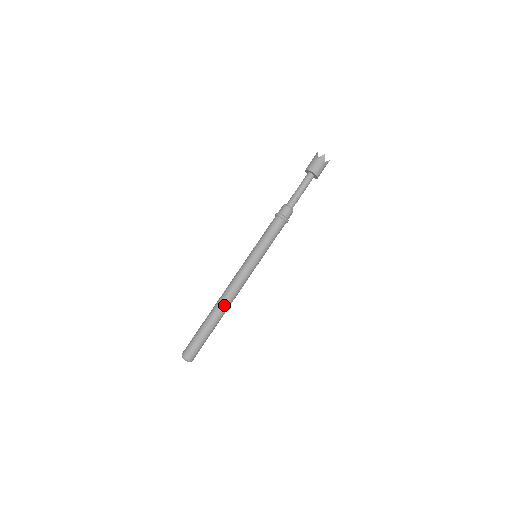
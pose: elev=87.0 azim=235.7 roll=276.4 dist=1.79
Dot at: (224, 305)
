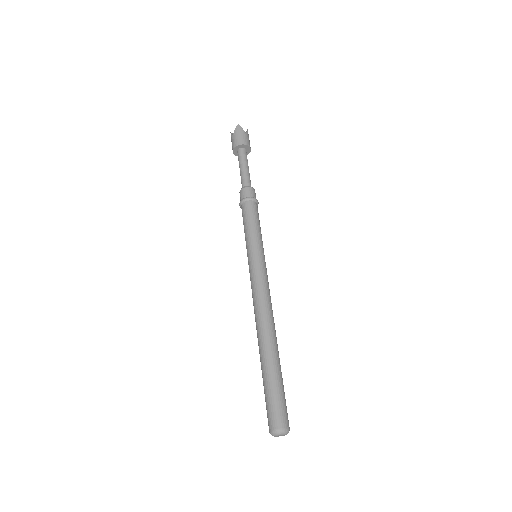
Dot at: (267, 328)
